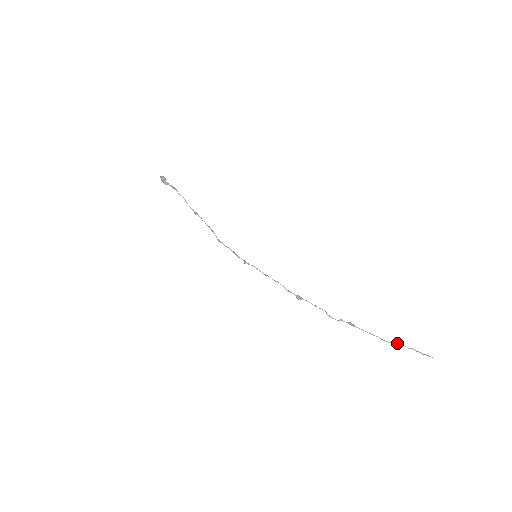
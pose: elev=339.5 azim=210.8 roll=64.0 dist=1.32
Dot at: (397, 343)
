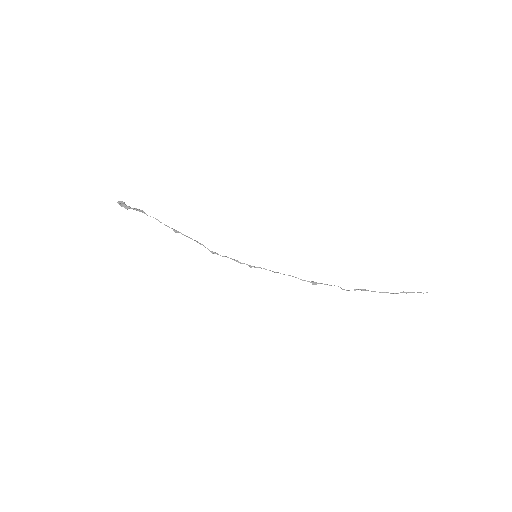
Dot at: (403, 292)
